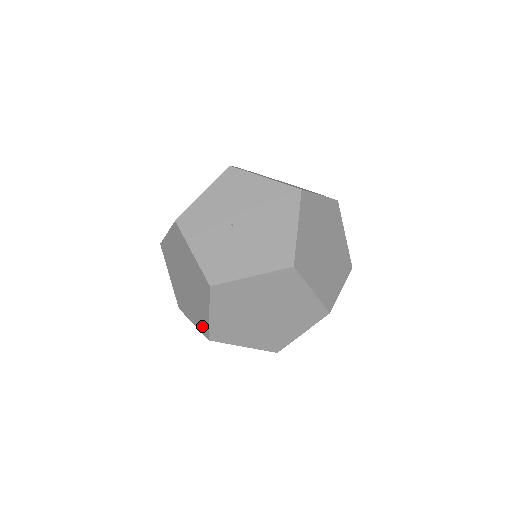
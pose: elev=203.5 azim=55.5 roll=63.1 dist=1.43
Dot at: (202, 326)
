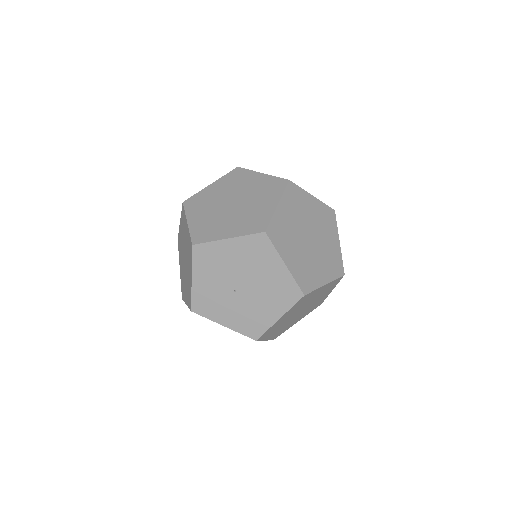
Dot at: occluded
